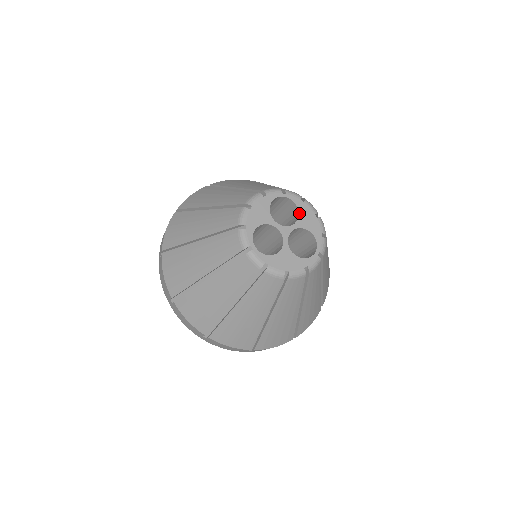
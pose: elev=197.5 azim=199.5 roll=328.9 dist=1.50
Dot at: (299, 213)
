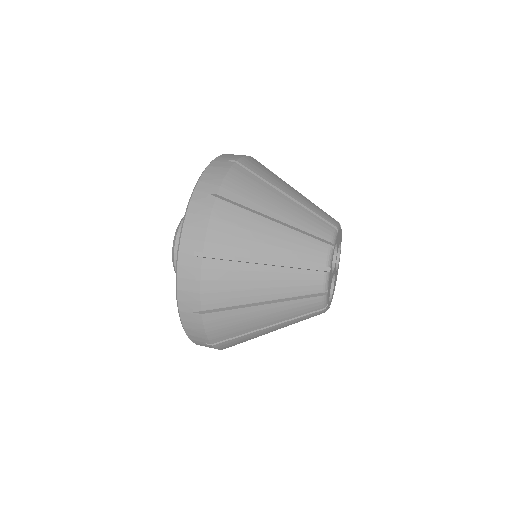
Dot at: (337, 244)
